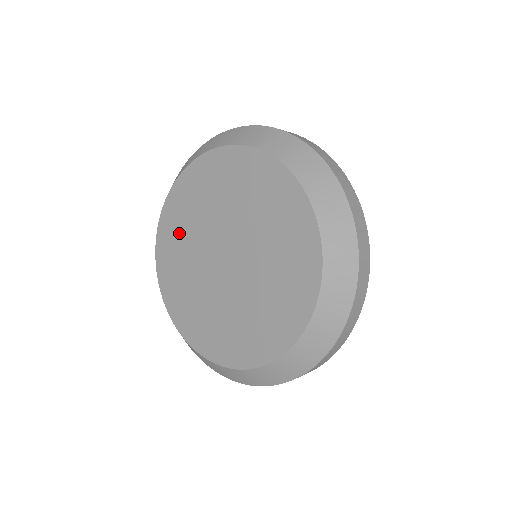
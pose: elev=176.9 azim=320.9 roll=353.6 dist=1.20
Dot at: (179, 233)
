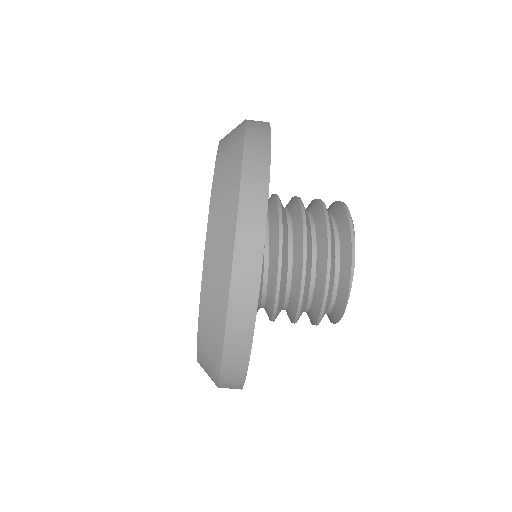
Dot at: occluded
